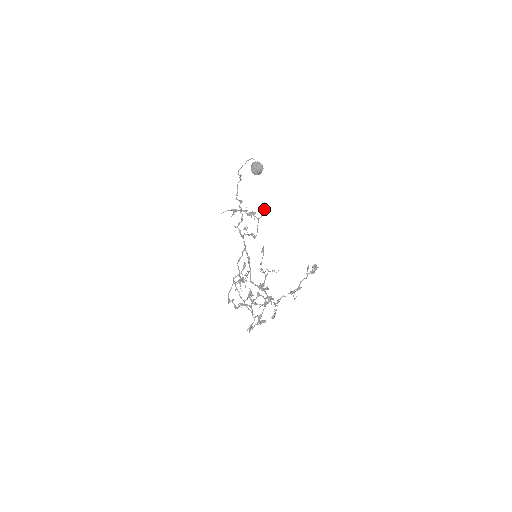
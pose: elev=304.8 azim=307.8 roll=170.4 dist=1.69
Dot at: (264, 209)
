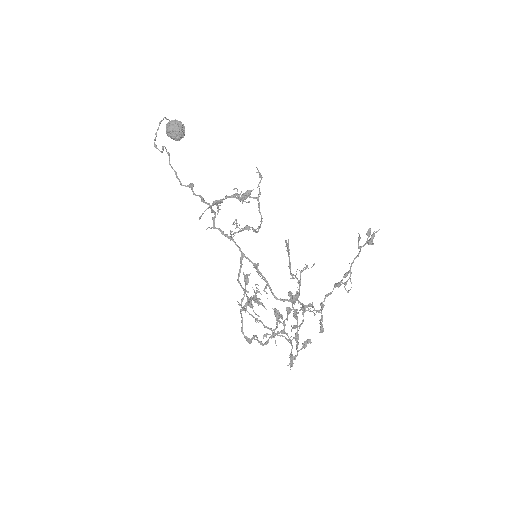
Dot at: (261, 178)
